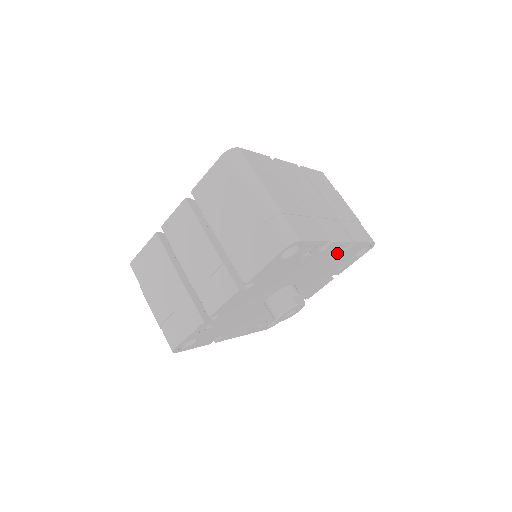
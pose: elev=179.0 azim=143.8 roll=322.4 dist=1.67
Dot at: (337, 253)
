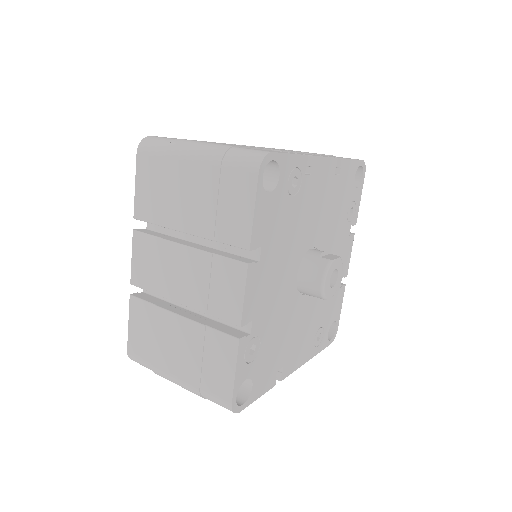
Dot at: (331, 181)
